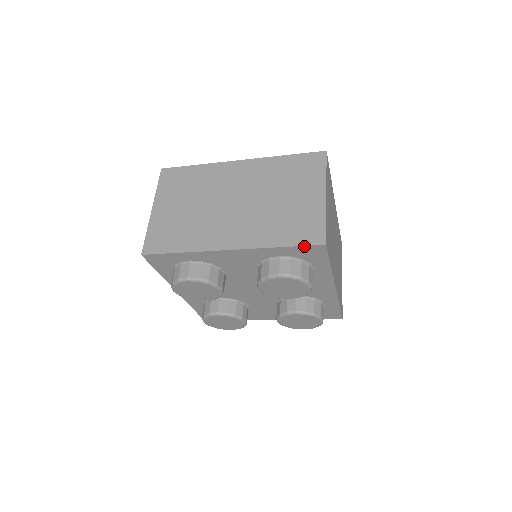
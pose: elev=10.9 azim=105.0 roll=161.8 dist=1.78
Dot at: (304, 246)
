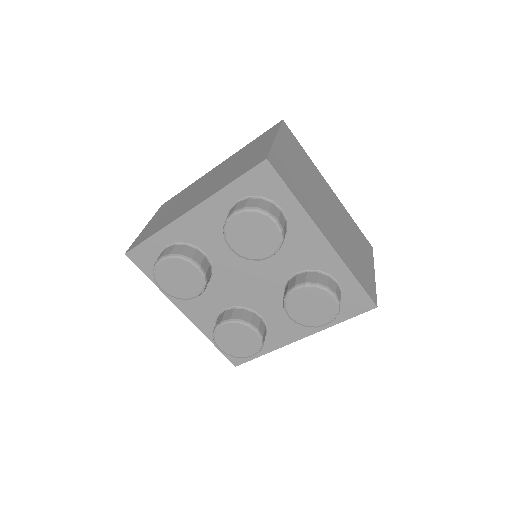
Dot at: (249, 171)
